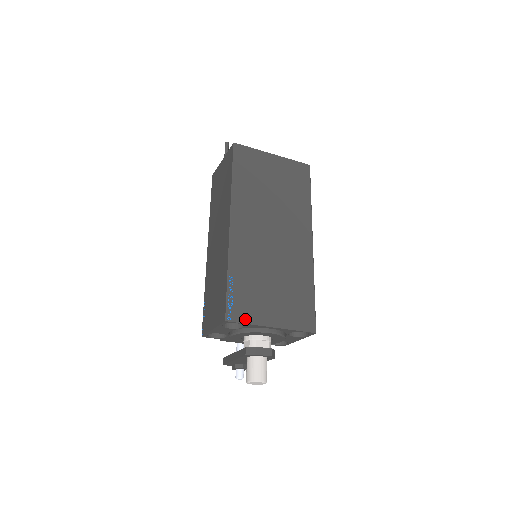
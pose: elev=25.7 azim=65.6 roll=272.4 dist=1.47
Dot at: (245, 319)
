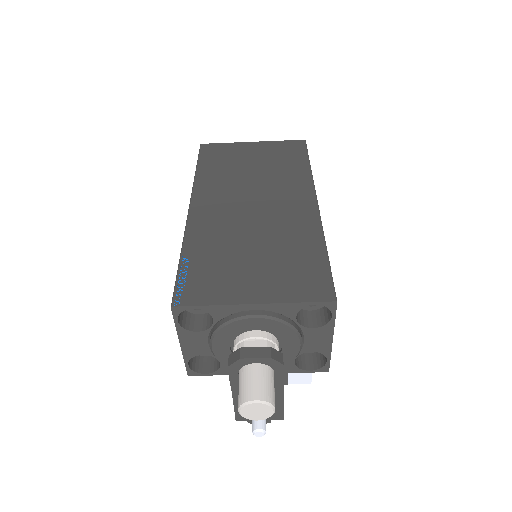
Dot at: (204, 300)
